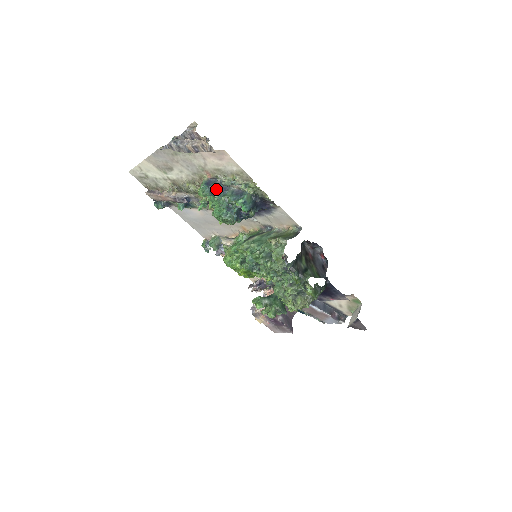
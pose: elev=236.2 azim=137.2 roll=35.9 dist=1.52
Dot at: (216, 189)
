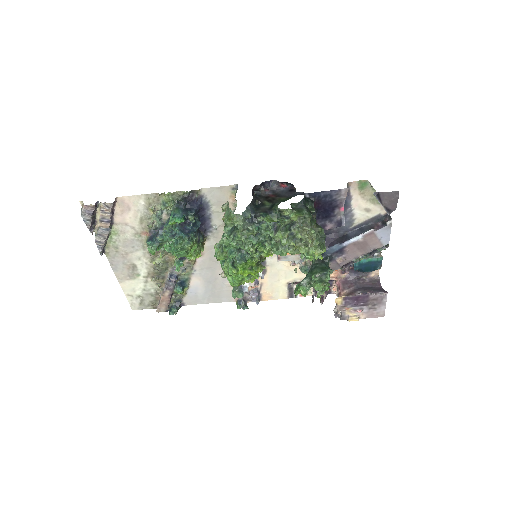
Dot at: (157, 235)
